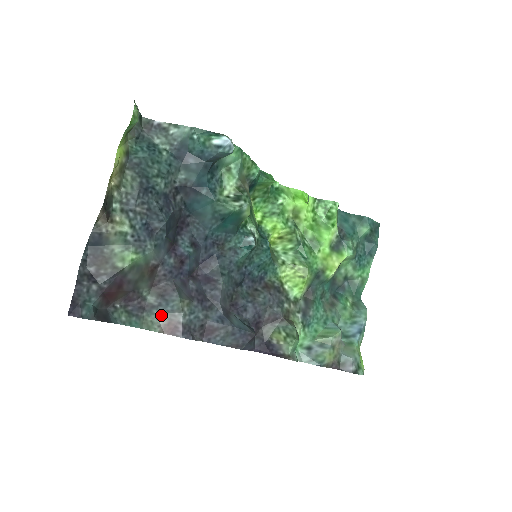
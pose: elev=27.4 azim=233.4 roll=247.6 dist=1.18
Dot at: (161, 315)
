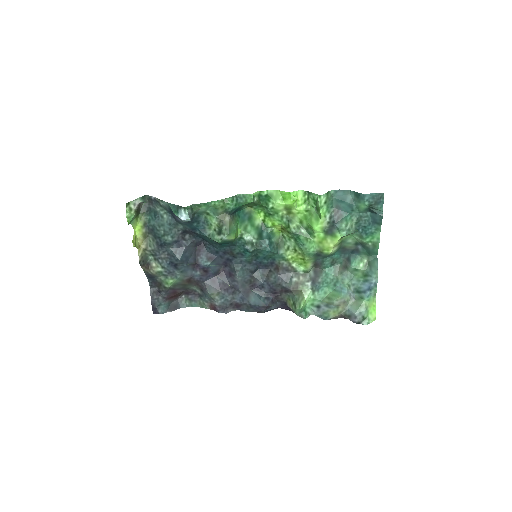
Dot at: (206, 300)
